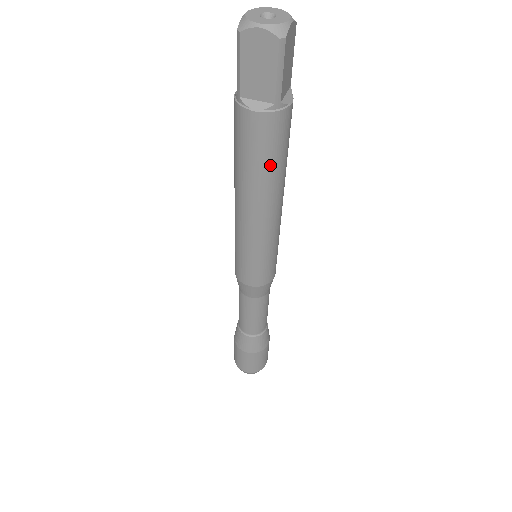
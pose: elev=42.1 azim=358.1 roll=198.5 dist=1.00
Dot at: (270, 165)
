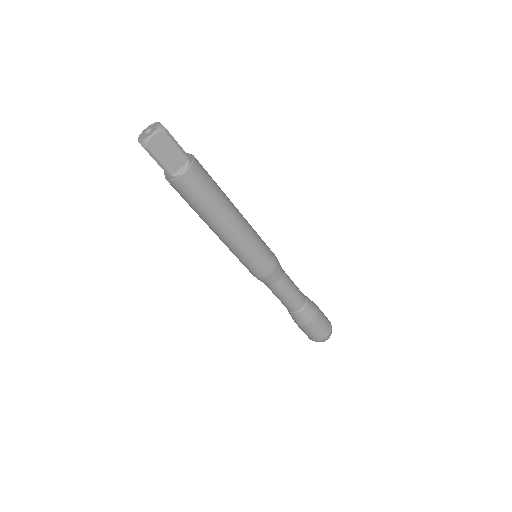
Dot at: (215, 192)
